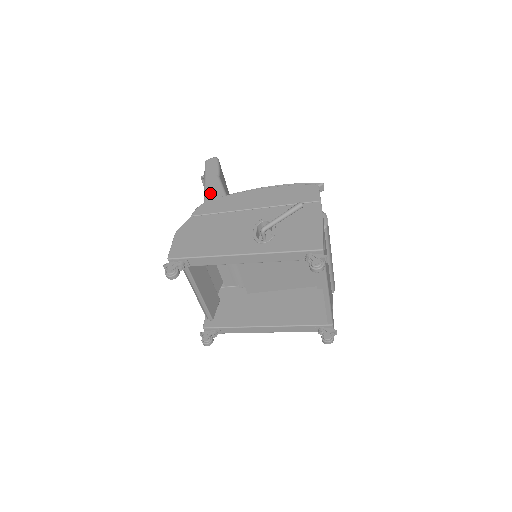
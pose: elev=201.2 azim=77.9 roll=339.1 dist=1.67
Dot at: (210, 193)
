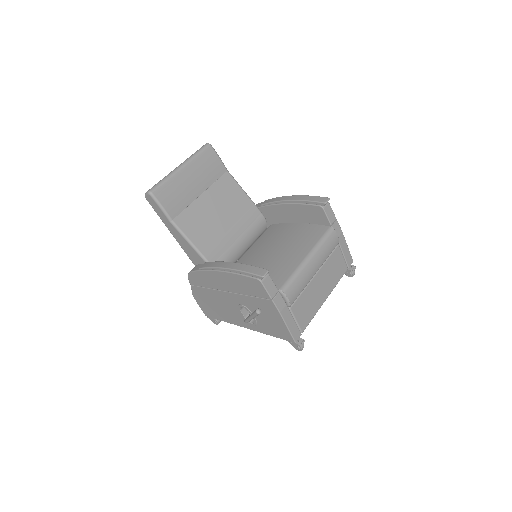
Dot at: (182, 245)
